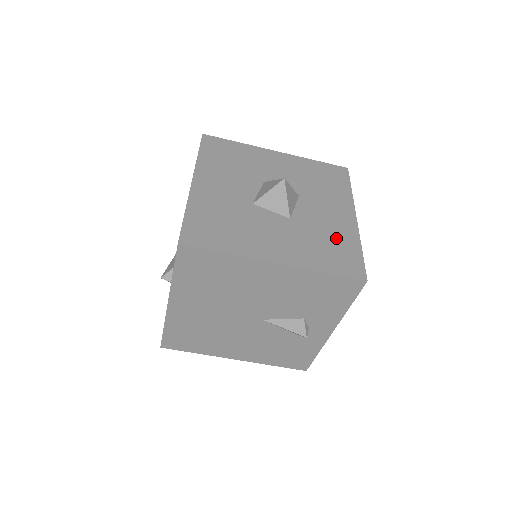
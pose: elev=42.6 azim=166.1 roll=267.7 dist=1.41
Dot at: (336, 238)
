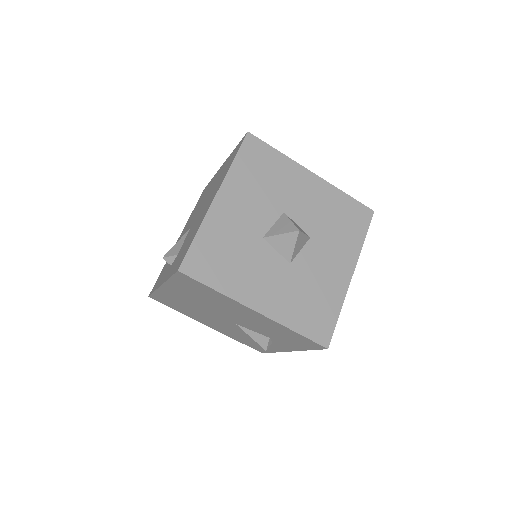
Dot at: (322, 296)
